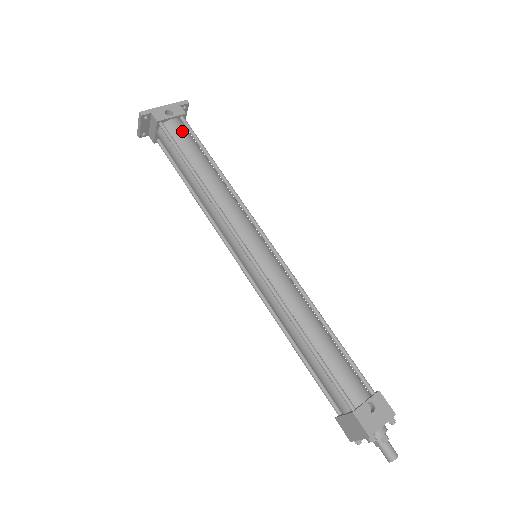
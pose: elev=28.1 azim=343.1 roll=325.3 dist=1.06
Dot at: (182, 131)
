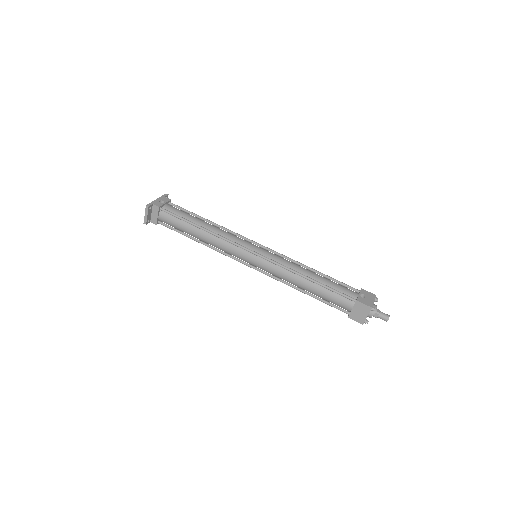
Dot at: (175, 208)
